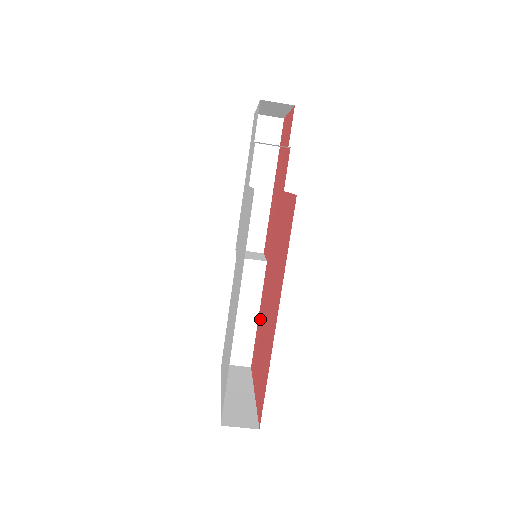
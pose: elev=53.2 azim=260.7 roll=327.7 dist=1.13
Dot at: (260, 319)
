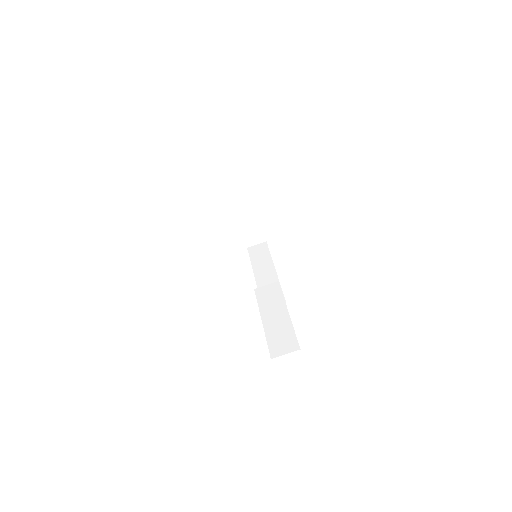
Dot at: occluded
